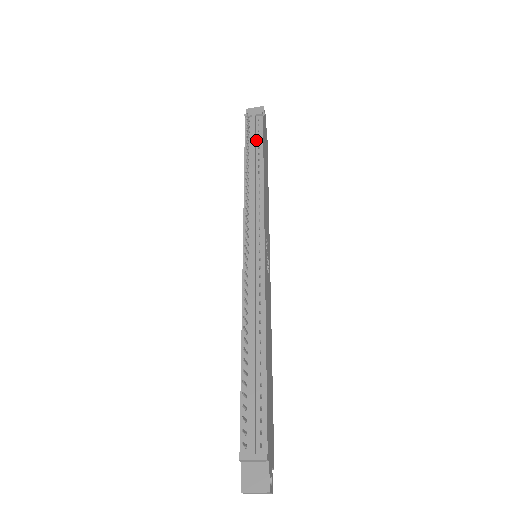
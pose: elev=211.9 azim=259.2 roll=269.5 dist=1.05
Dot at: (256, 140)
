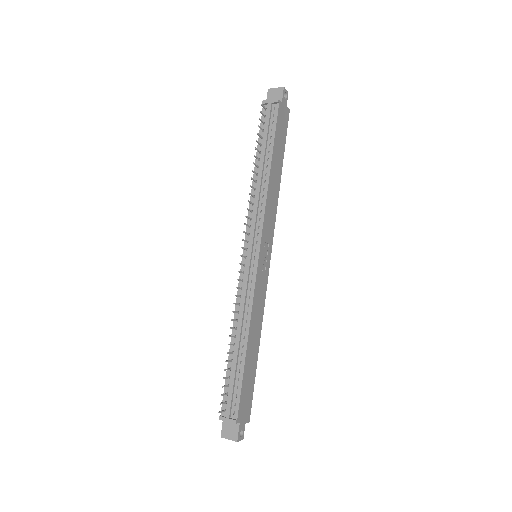
Dot at: (269, 135)
